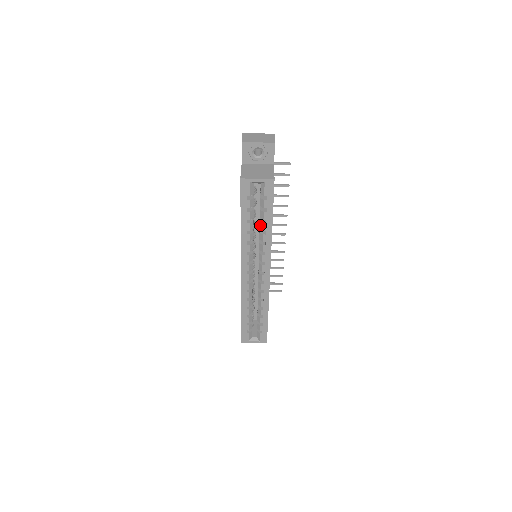
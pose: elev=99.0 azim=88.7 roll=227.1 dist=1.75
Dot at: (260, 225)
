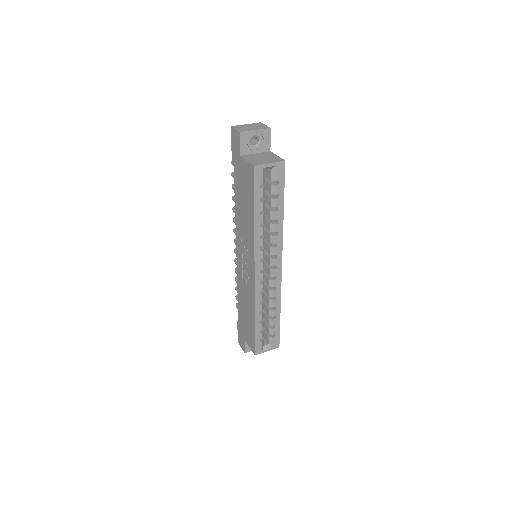
Dot at: (271, 215)
